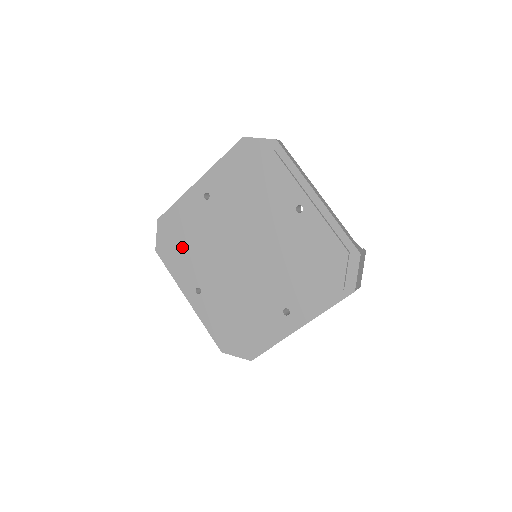
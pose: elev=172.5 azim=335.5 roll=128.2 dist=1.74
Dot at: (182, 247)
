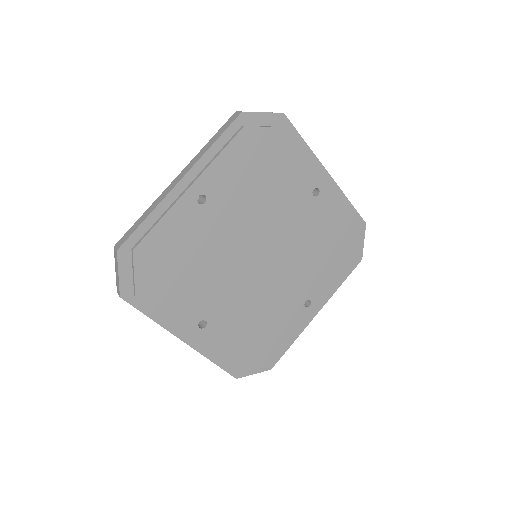
Dot at: (171, 278)
